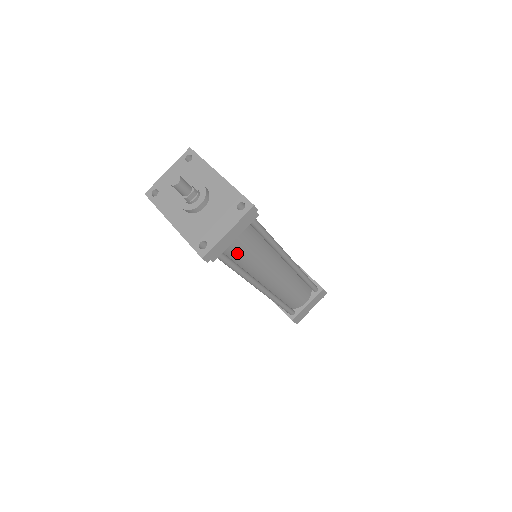
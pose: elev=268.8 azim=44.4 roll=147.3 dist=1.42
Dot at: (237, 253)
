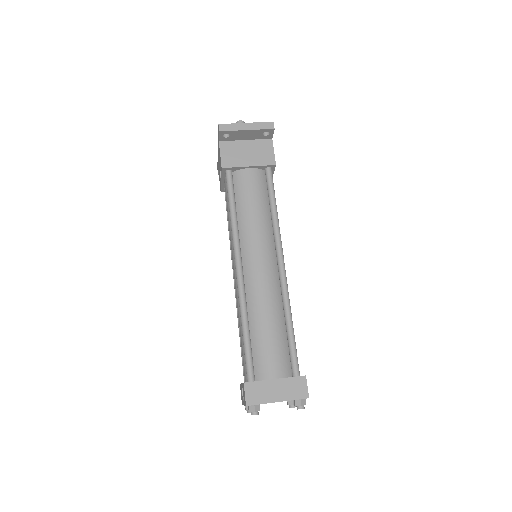
Dot at: (242, 192)
